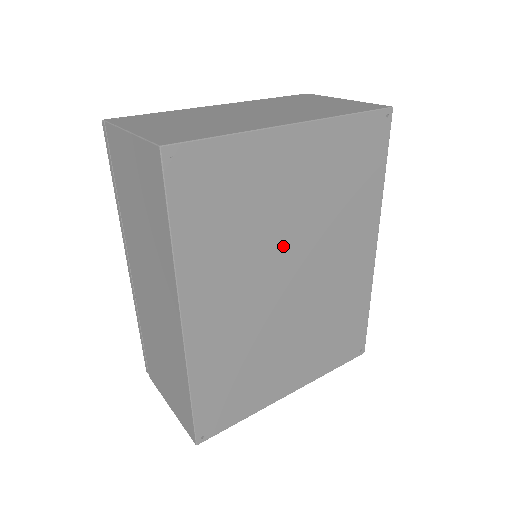
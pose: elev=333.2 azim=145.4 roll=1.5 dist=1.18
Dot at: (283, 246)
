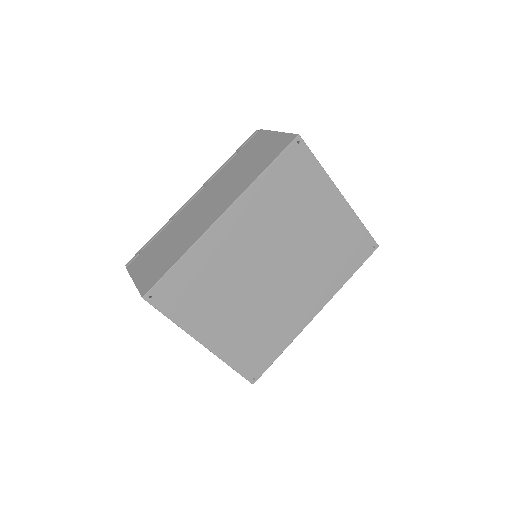
Dot at: (289, 244)
